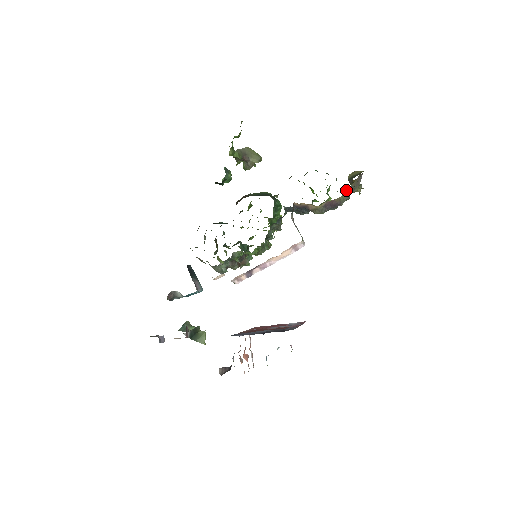
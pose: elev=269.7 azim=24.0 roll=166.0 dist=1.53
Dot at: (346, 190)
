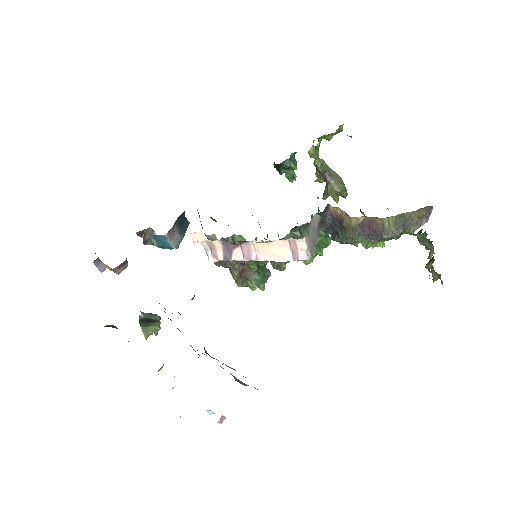
Dot at: (398, 215)
